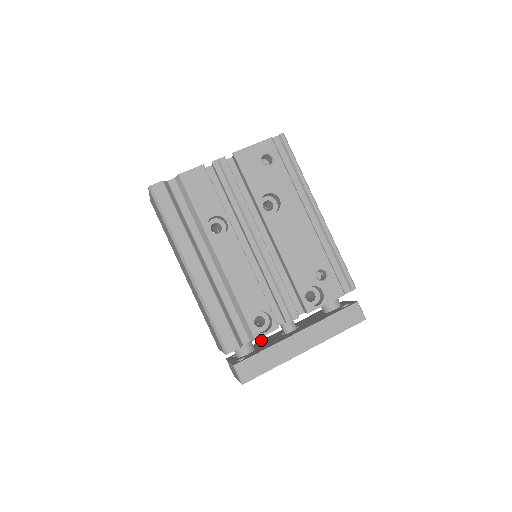
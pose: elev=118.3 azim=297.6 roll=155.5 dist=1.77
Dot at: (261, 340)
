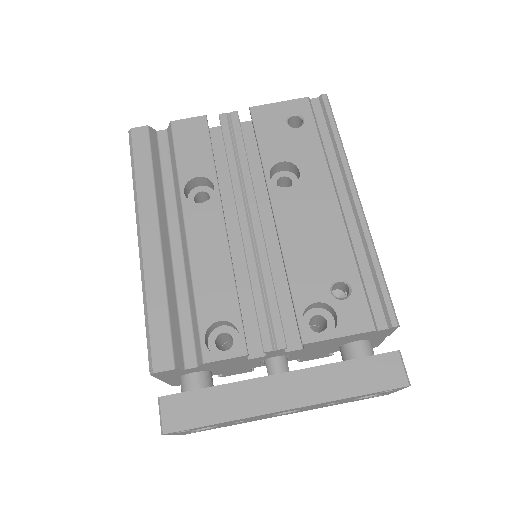
Dot at: occluded
